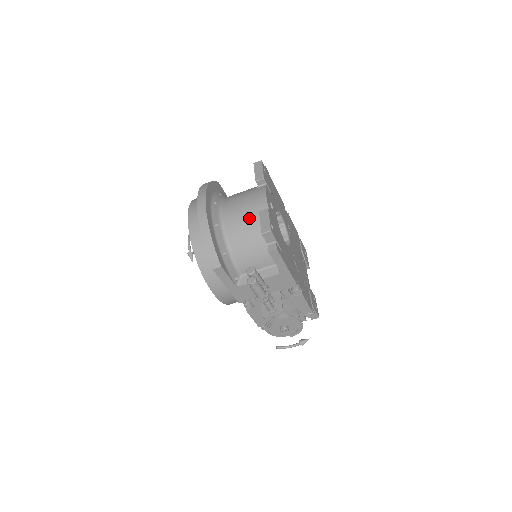
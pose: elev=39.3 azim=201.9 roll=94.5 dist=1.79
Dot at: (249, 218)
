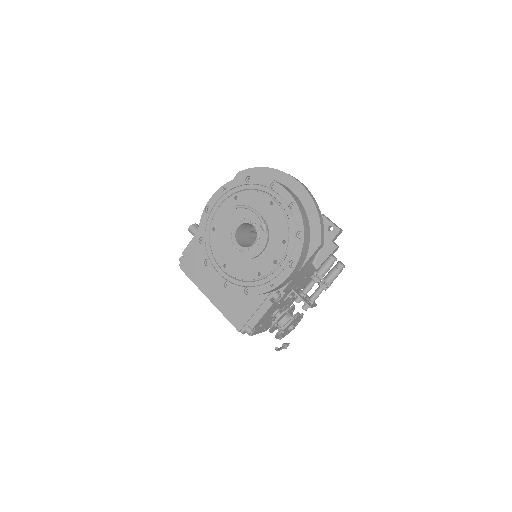
Dot at: occluded
